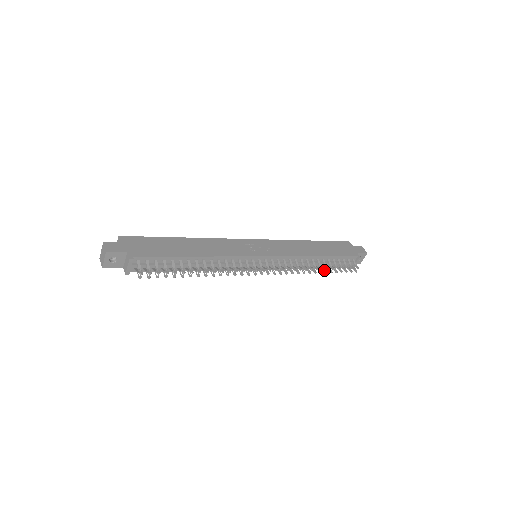
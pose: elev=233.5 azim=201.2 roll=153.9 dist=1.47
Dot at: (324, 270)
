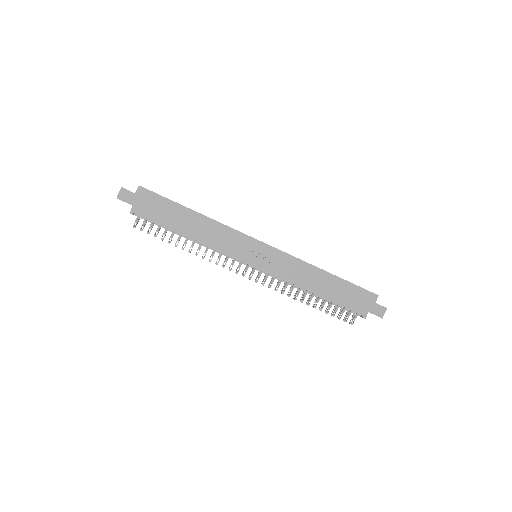
Dot at: (313, 304)
